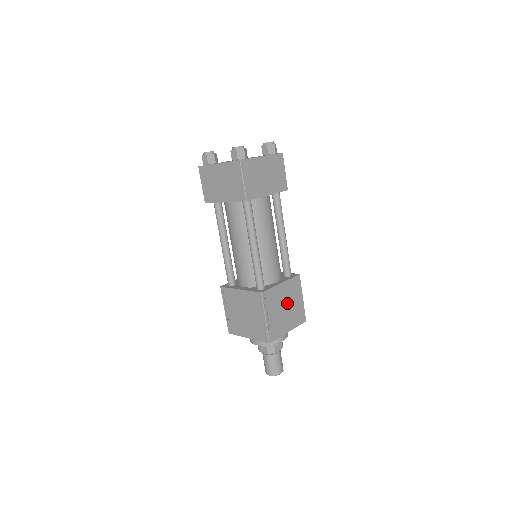
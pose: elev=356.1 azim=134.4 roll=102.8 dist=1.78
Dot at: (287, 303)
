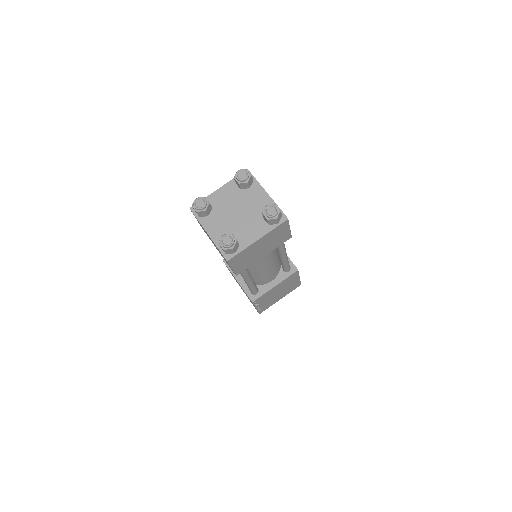
Dot at: (281, 290)
